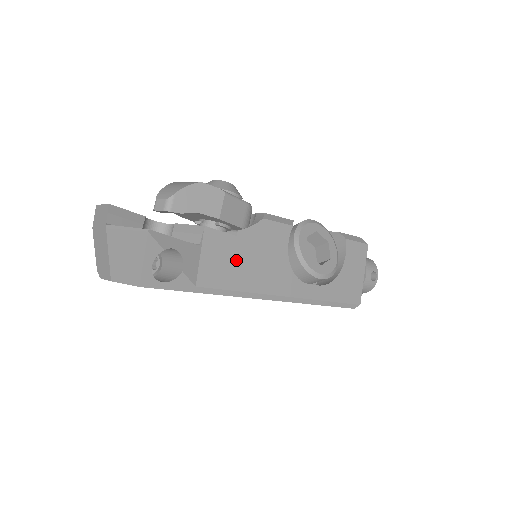
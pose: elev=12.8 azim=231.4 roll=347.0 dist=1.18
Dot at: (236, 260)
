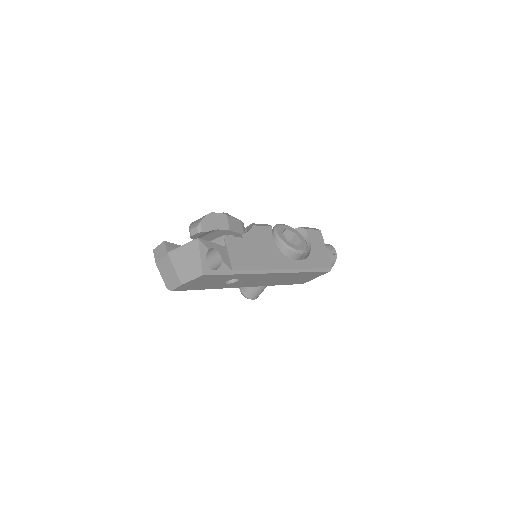
Dot at: (248, 252)
